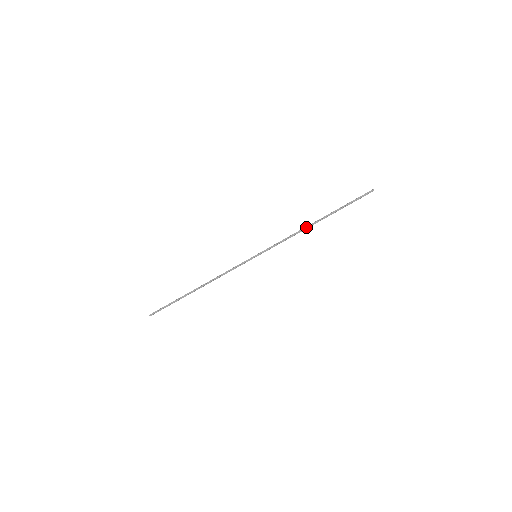
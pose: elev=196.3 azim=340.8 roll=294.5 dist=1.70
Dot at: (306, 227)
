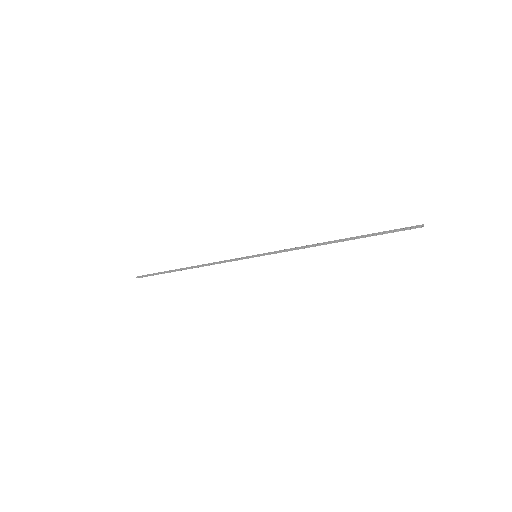
Dot at: (322, 243)
